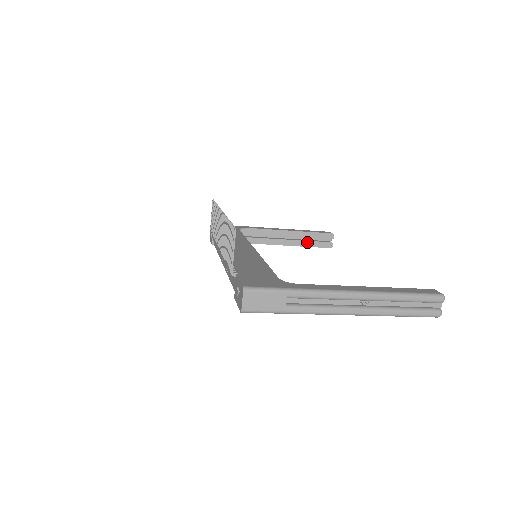
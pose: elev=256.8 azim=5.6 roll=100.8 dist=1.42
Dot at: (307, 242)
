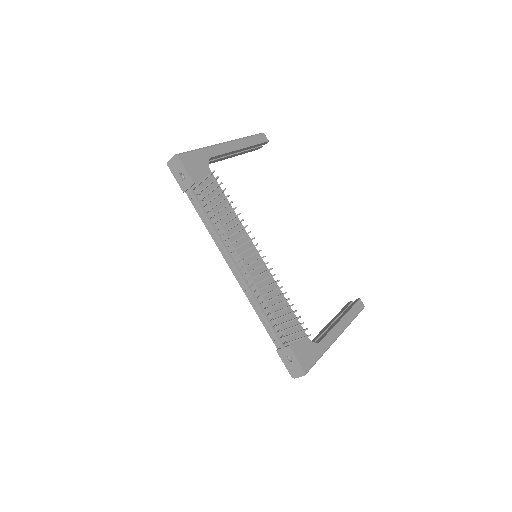
Dot at: (247, 151)
